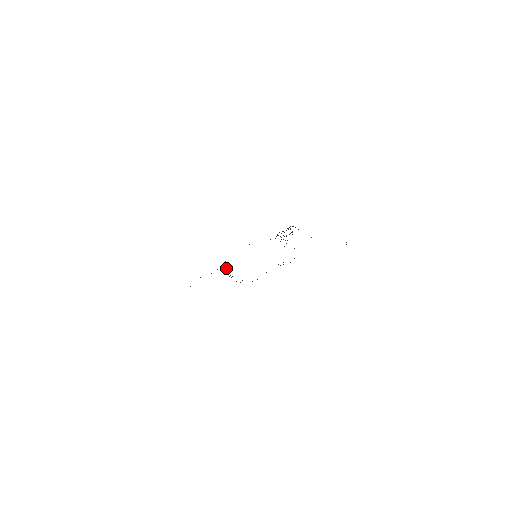
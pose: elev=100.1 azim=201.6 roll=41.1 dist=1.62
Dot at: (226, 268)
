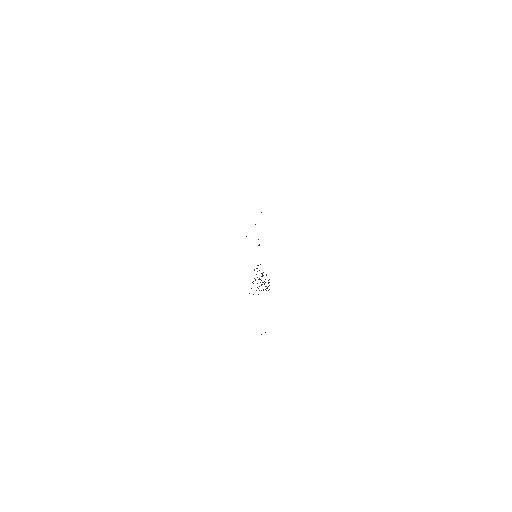
Dot at: occluded
